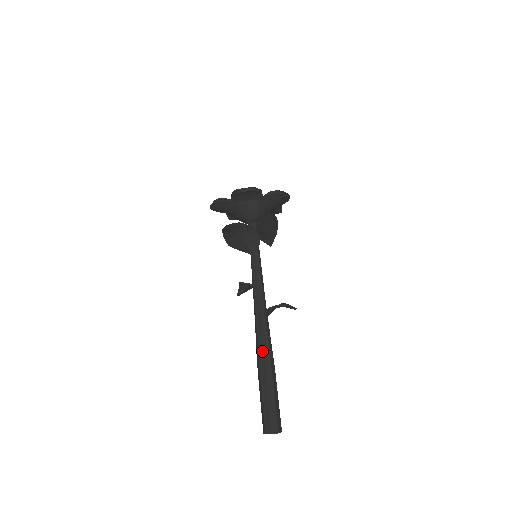
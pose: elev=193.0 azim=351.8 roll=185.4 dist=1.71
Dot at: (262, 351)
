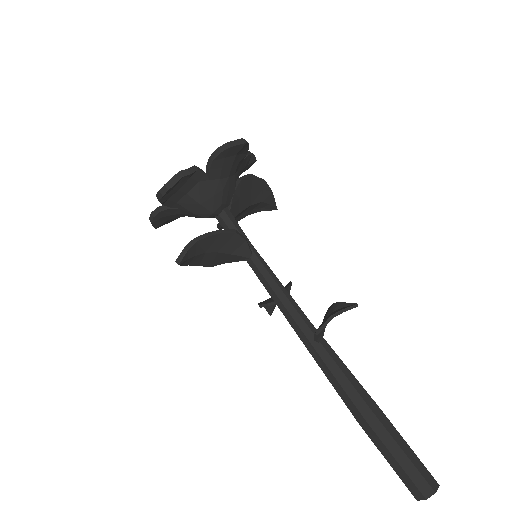
Dot at: (344, 394)
